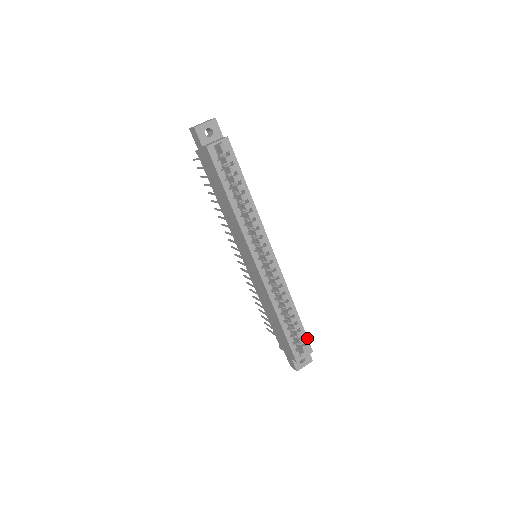
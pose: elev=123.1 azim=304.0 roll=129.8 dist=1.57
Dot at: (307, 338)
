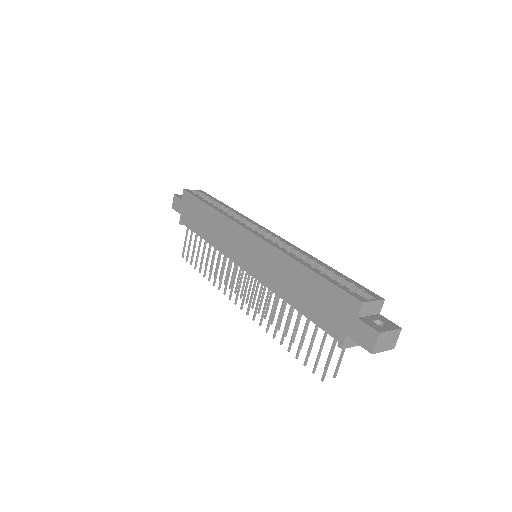
Dot at: (362, 287)
